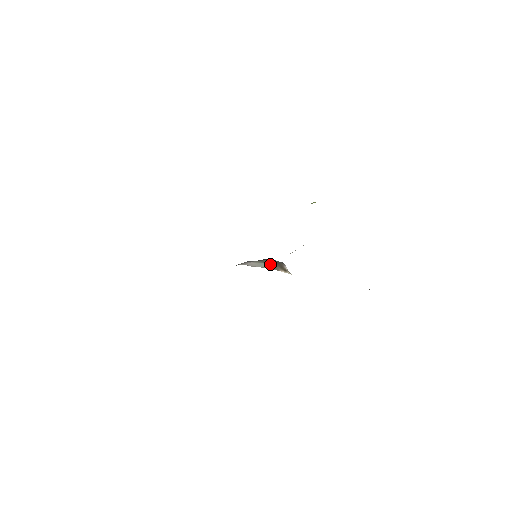
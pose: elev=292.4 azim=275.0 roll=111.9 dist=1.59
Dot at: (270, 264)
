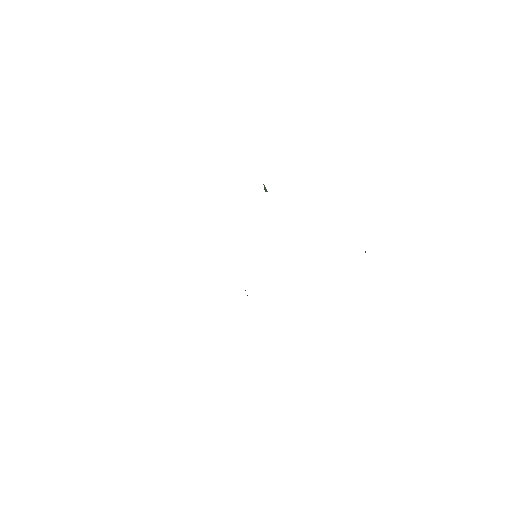
Dot at: occluded
